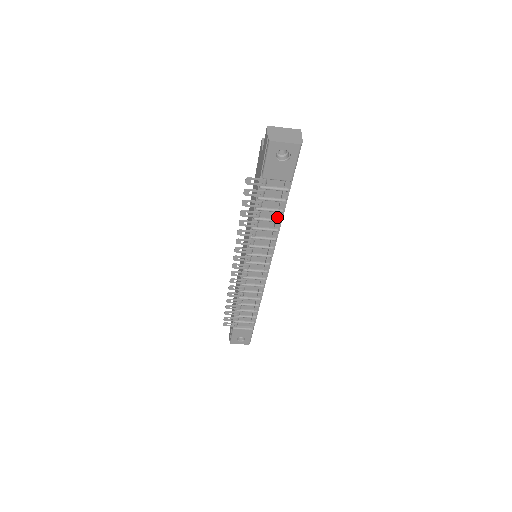
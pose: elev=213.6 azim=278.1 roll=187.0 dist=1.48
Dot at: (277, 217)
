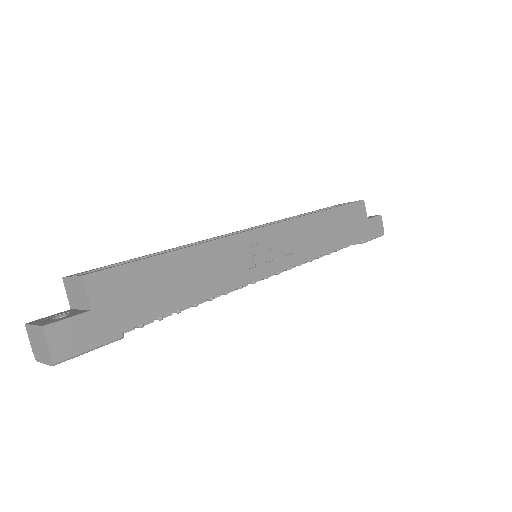
Dot at: (185, 309)
